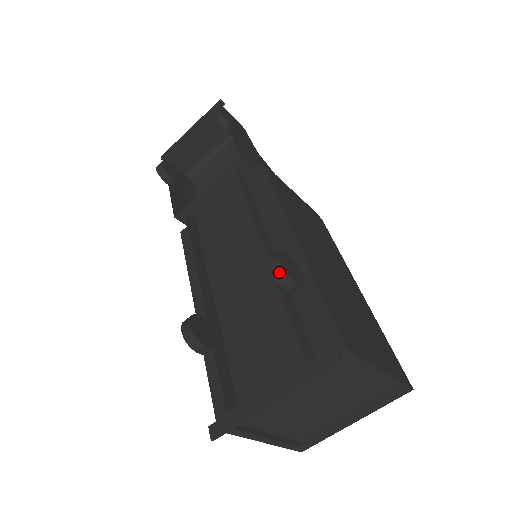
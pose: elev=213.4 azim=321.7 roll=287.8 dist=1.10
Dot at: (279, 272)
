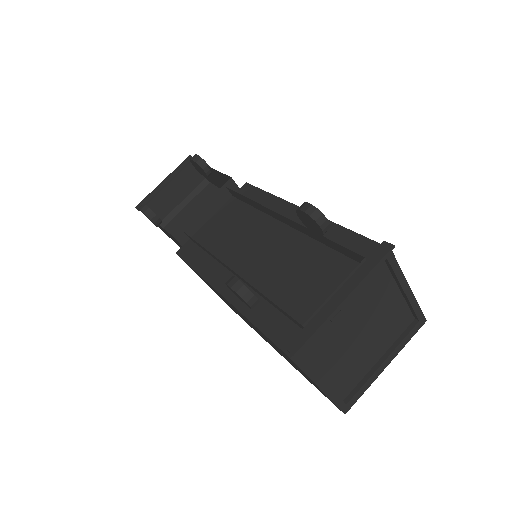
Dot at: (314, 212)
